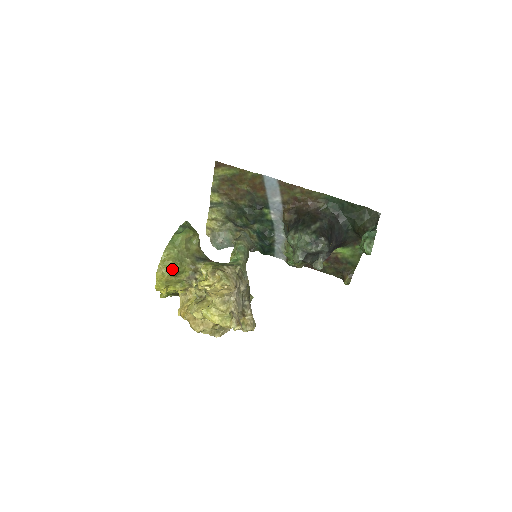
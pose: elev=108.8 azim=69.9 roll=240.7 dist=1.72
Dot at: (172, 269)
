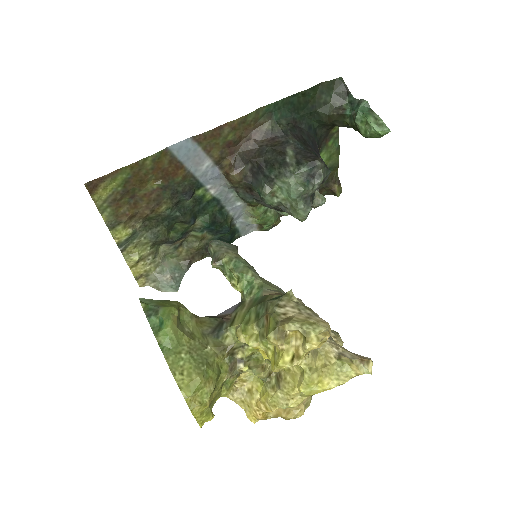
Dot at: (207, 385)
